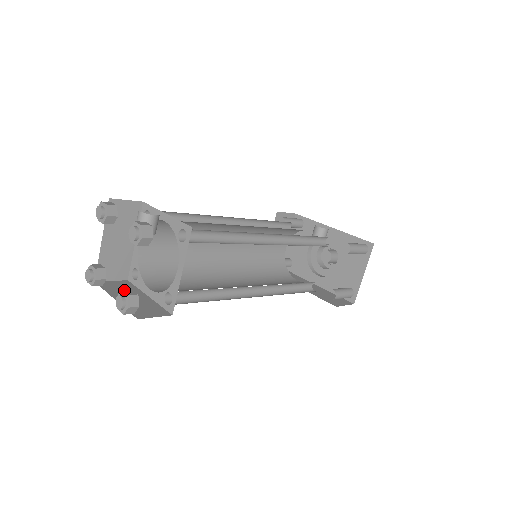
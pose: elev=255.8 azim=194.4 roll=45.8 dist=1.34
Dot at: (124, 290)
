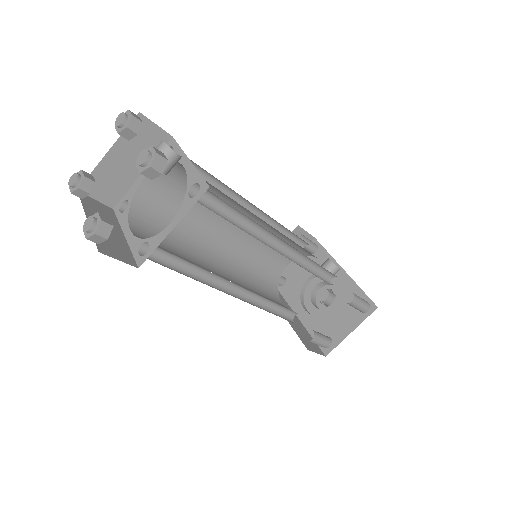
Dot at: occluded
